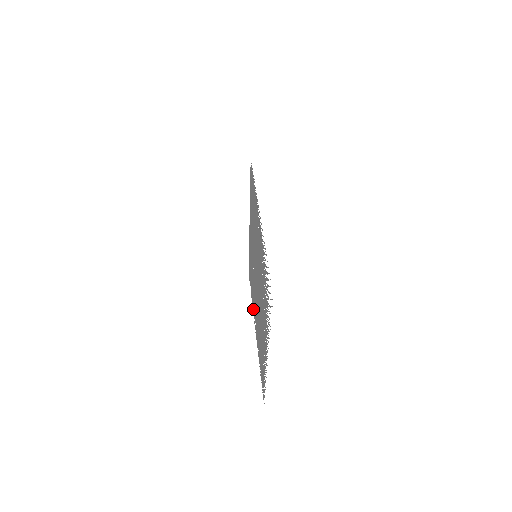
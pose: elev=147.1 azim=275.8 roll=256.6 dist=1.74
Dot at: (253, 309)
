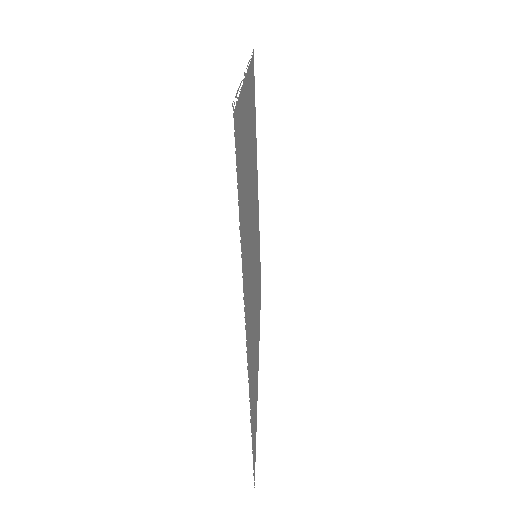
Dot at: occluded
